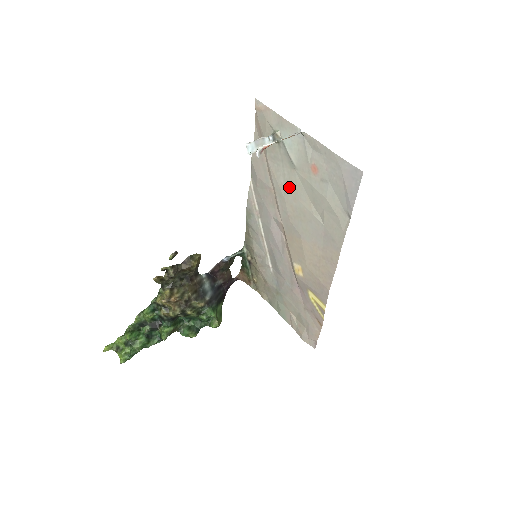
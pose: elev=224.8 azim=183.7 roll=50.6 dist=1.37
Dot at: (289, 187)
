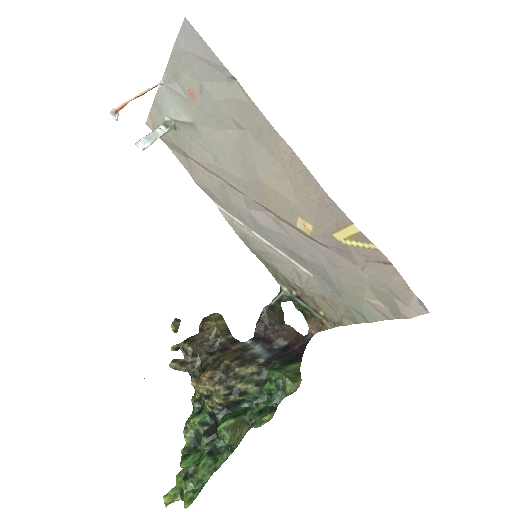
Dot at: (212, 150)
